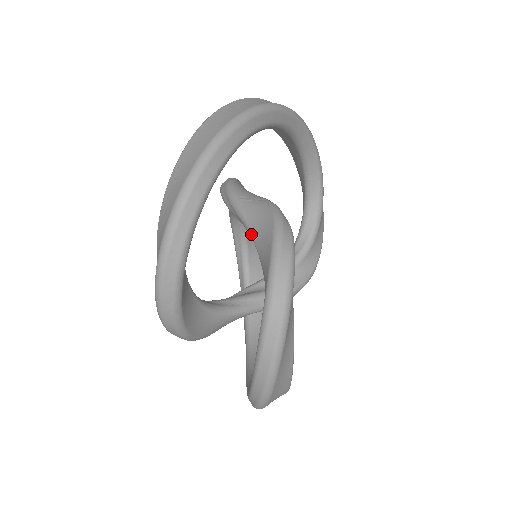
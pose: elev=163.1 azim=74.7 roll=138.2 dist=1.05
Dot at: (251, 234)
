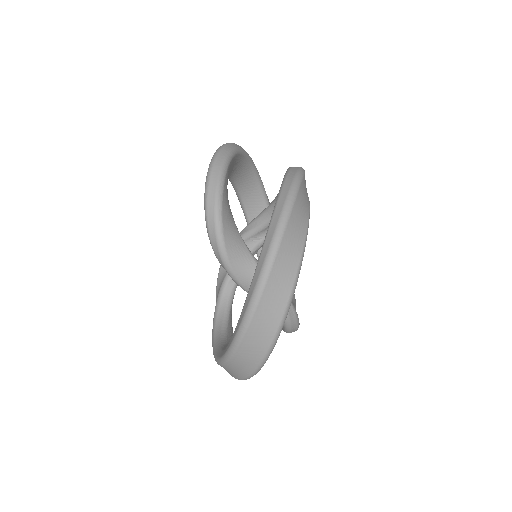
Dot at: (263, 210)
